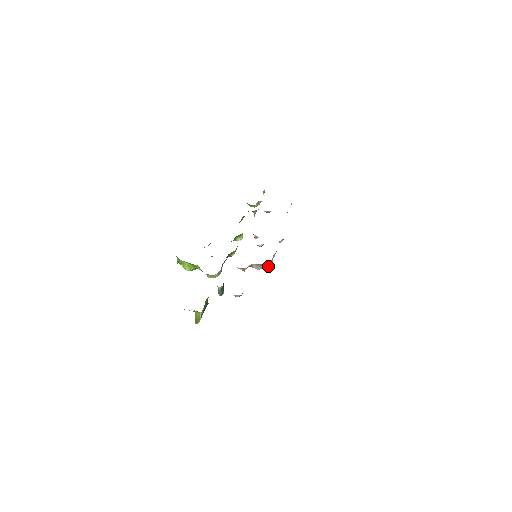
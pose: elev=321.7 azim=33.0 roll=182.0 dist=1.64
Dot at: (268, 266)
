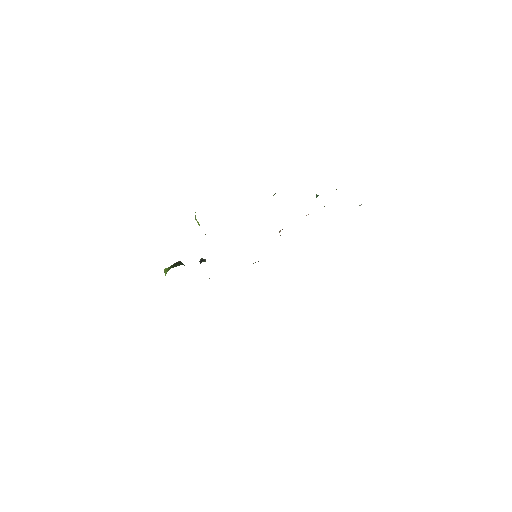
Dot at: occluded
